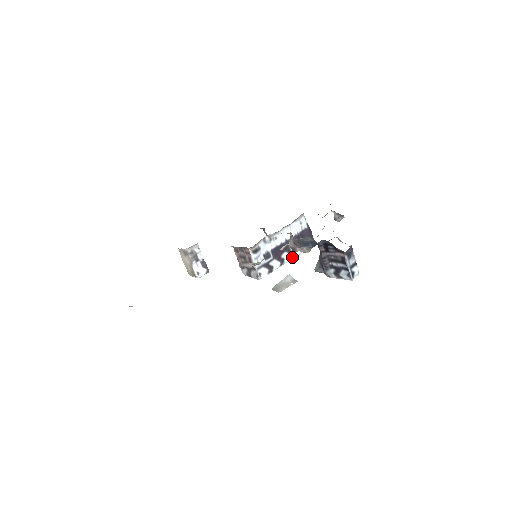
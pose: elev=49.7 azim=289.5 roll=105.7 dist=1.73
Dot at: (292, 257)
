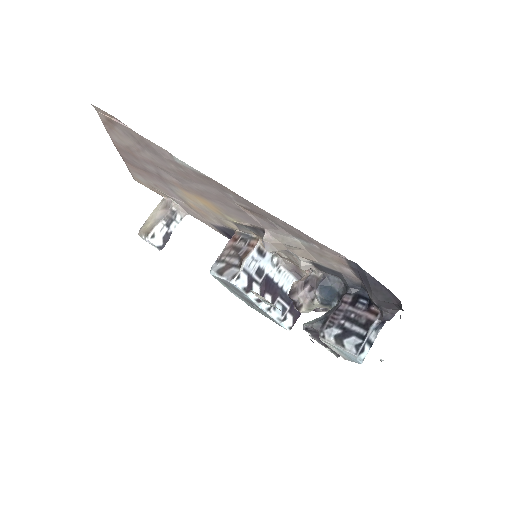
Dot at: (268, 310)
